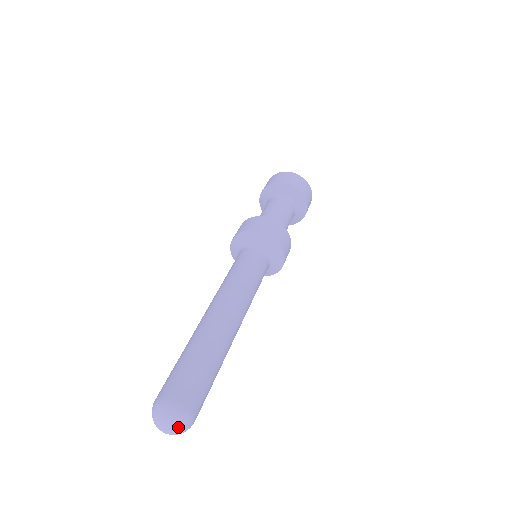
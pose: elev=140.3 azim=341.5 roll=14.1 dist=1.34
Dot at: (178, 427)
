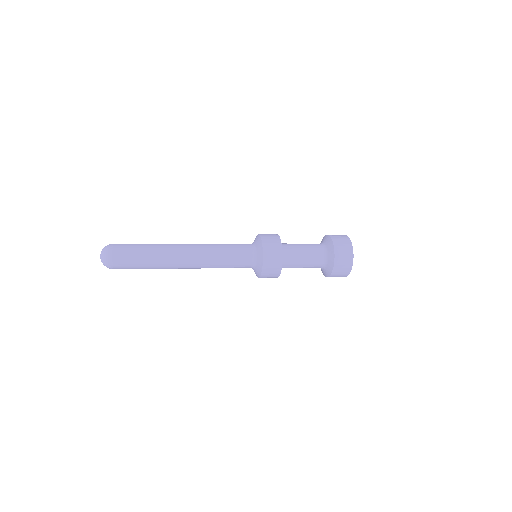
Dot at: (102, 257)
